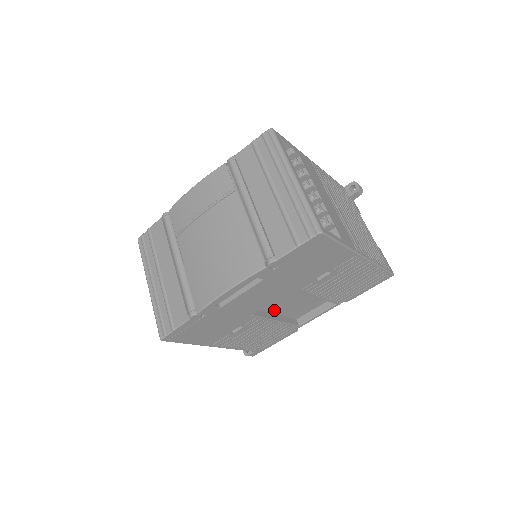
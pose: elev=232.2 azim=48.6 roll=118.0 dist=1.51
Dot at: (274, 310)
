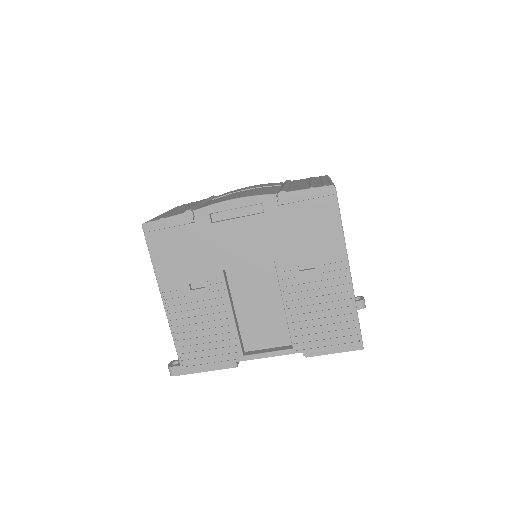
Dot at: (238, 303)
